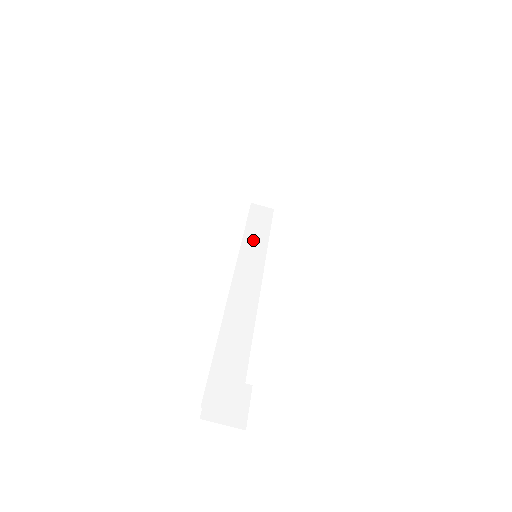
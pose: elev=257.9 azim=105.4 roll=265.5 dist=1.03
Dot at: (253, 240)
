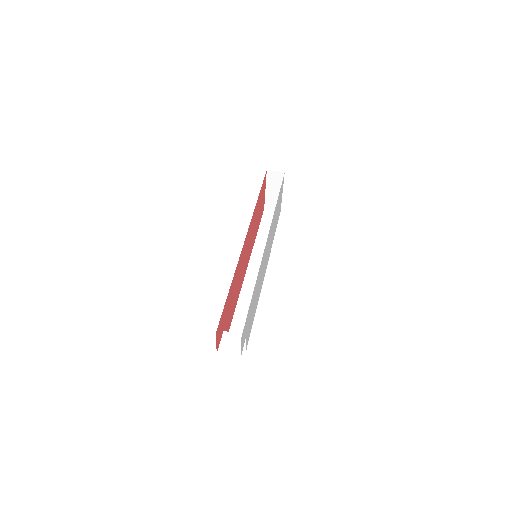
Dot at: (263, 239)
